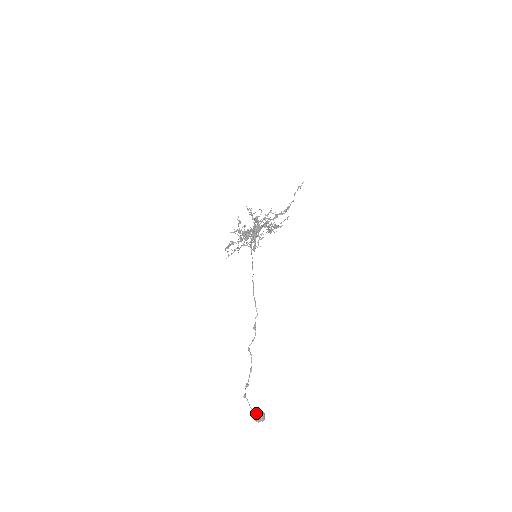
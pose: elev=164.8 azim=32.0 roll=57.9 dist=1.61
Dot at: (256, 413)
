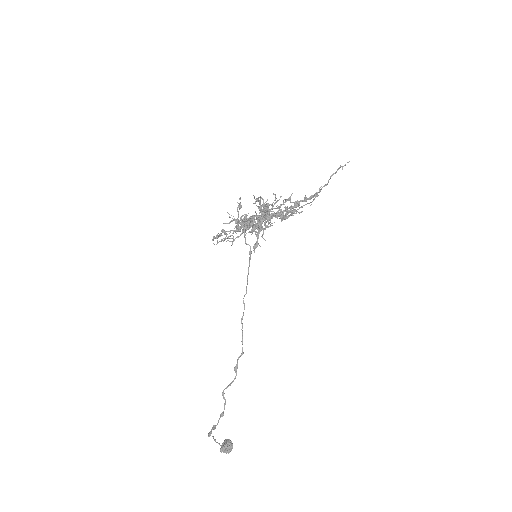
Dot at: occluded
